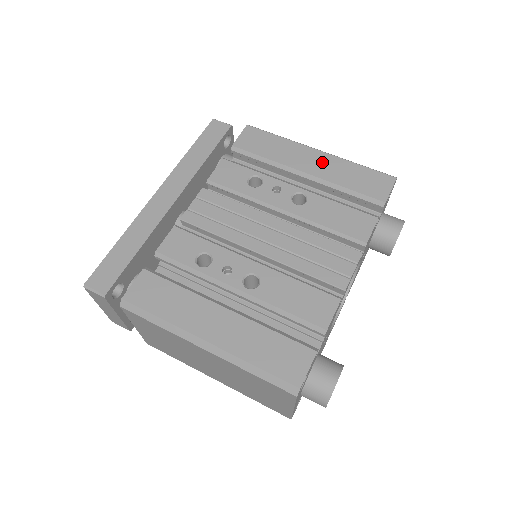
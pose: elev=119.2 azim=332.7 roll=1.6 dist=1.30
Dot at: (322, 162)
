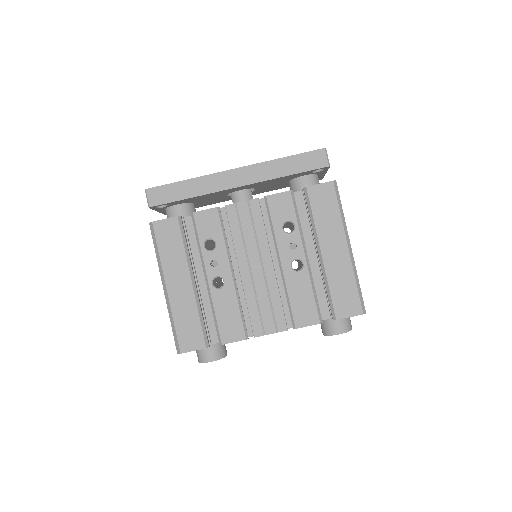
Dot at: (339, 257)
